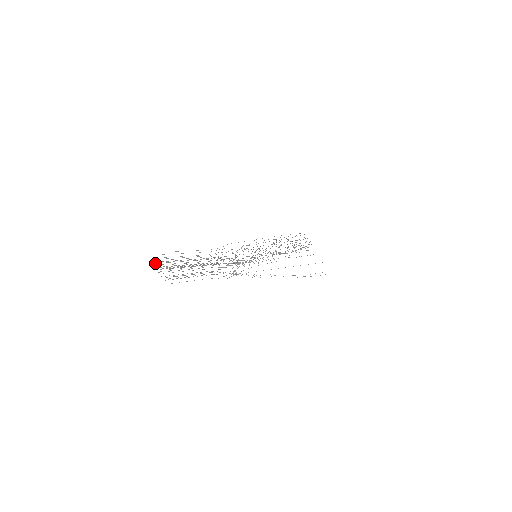
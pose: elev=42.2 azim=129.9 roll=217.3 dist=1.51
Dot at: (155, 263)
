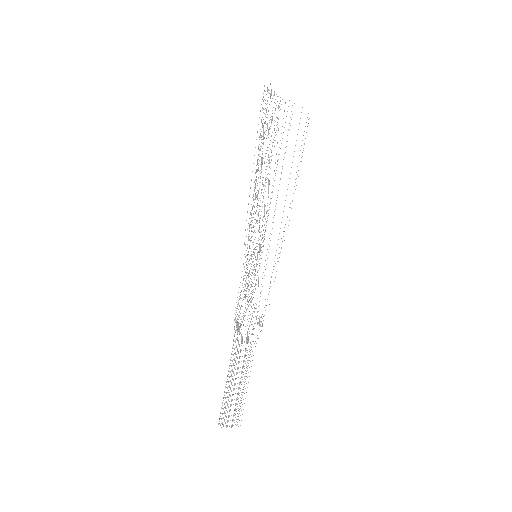
Dot at: (218, 423)
